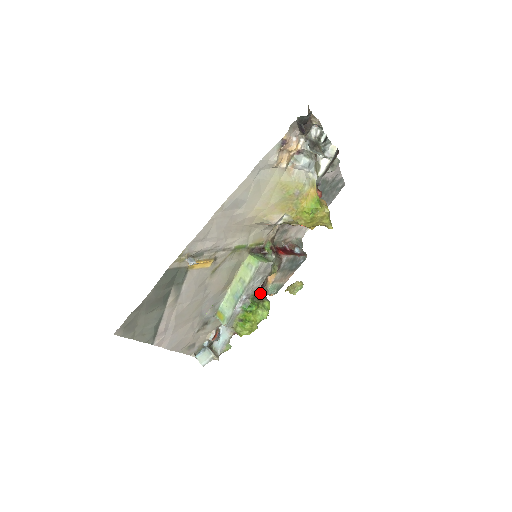
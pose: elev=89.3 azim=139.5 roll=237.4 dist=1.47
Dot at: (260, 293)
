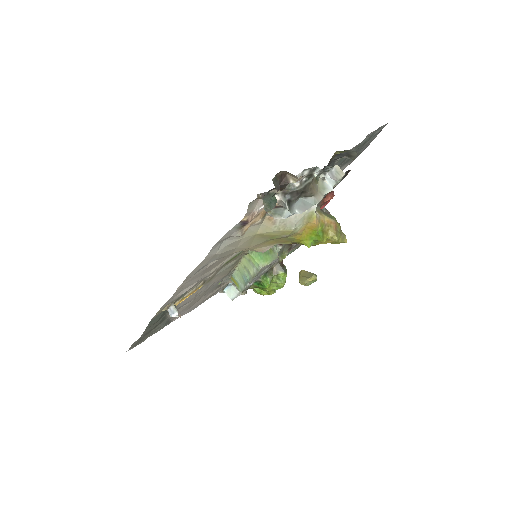
Dot at: occluded
